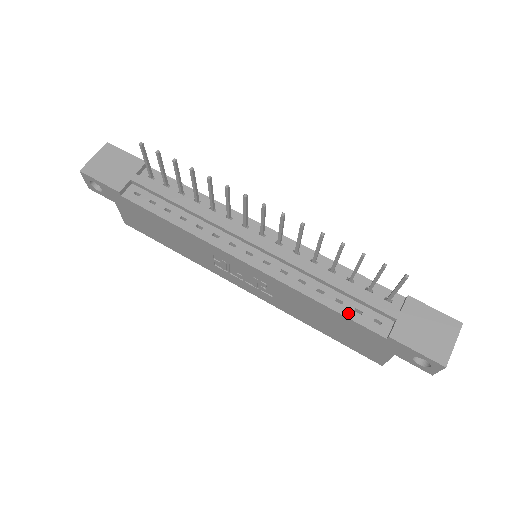
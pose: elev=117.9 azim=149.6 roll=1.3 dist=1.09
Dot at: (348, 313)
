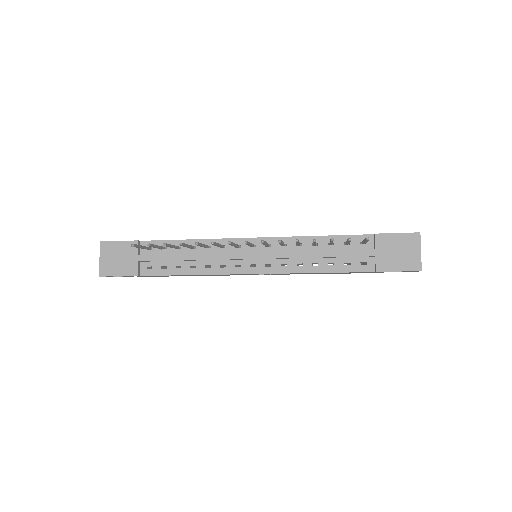
Dot at: (341, 269)
